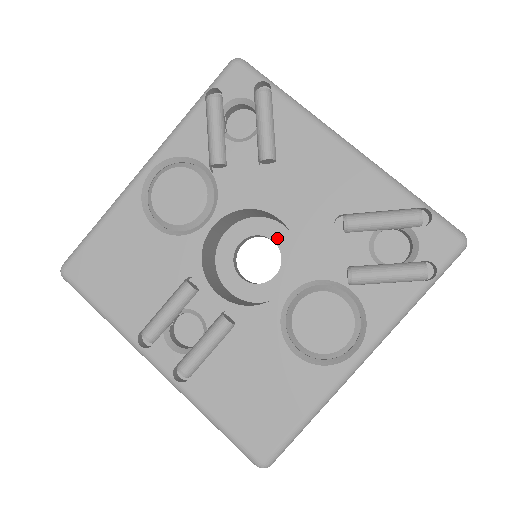
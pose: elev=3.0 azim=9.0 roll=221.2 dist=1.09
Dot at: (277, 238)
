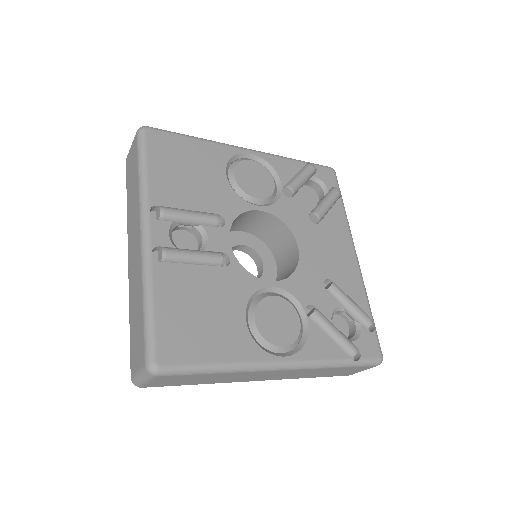
Dot at: (267, 266)
